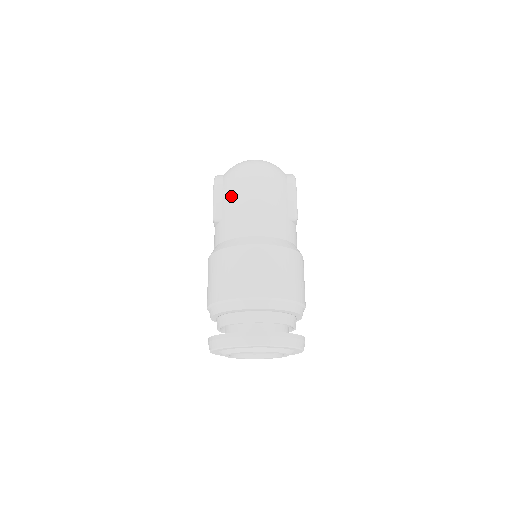
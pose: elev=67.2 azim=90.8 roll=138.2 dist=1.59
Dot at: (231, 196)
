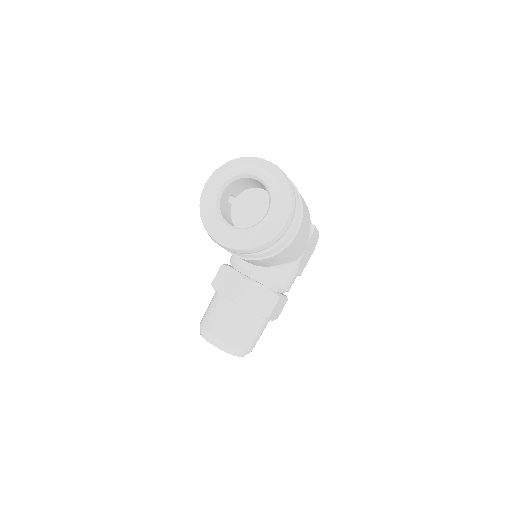
Dot at: occluded
